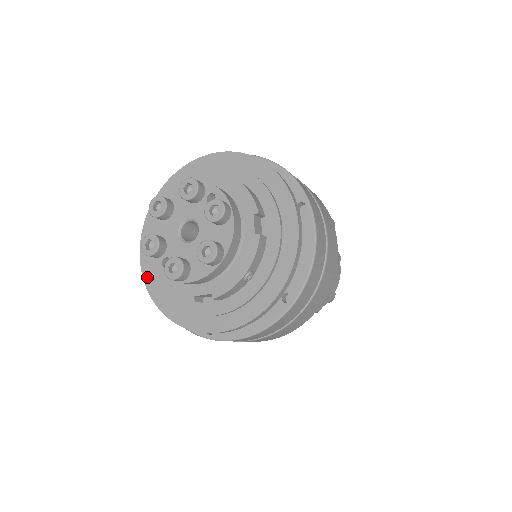
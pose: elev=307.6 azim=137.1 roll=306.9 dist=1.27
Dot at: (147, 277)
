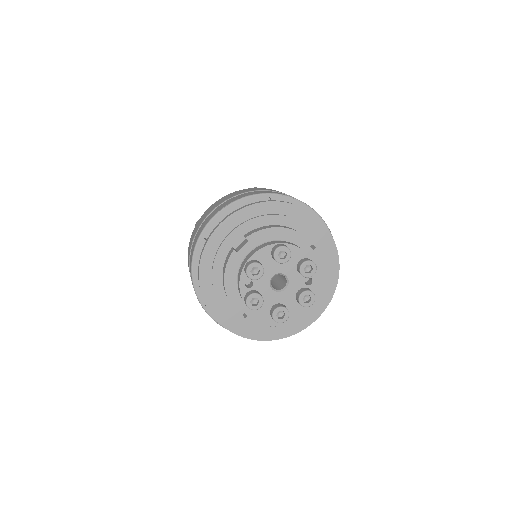
Dot at: (210, 245)
